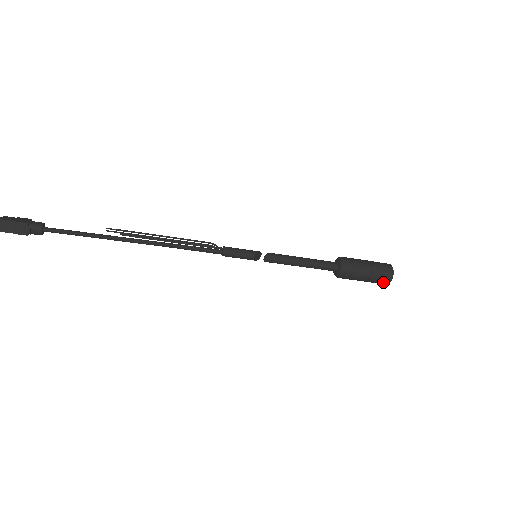
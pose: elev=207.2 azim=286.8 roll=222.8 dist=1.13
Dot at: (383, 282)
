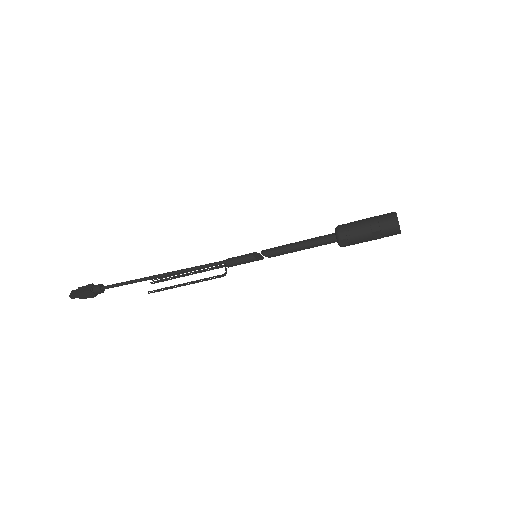
Dot at: (390, 223)
